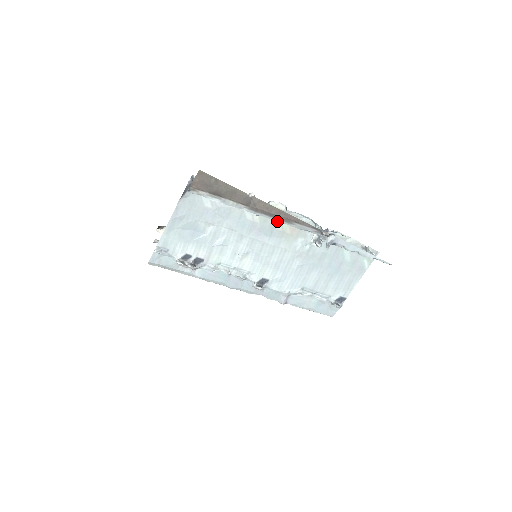
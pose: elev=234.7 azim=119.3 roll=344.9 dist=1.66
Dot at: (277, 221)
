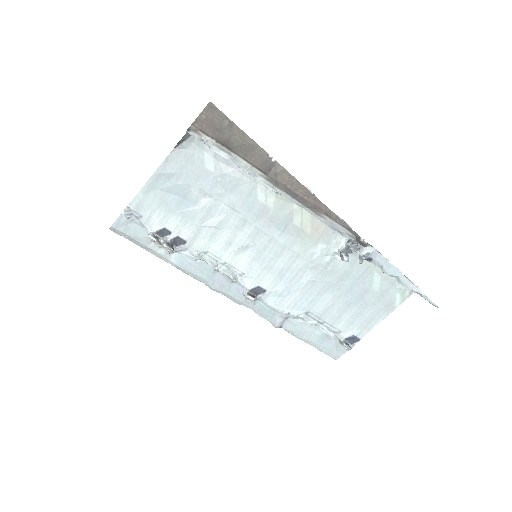
Dot at: (297, 213)
